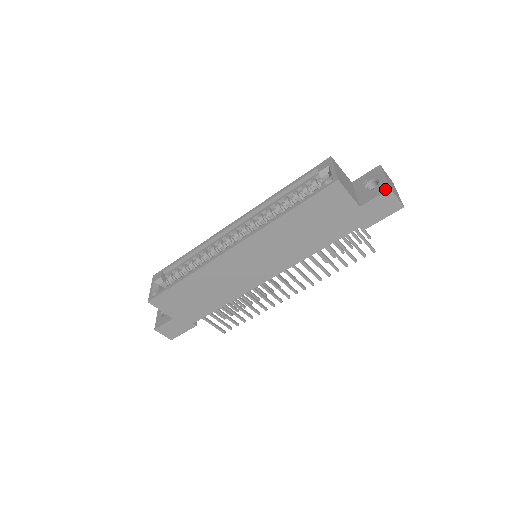
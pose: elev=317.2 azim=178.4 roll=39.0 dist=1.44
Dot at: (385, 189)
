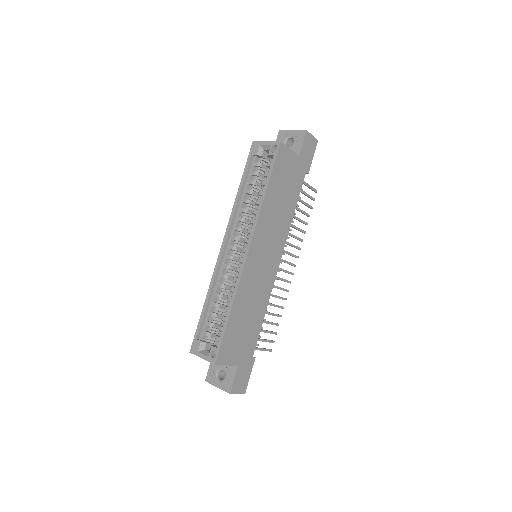
Dot at: (303, 134)
